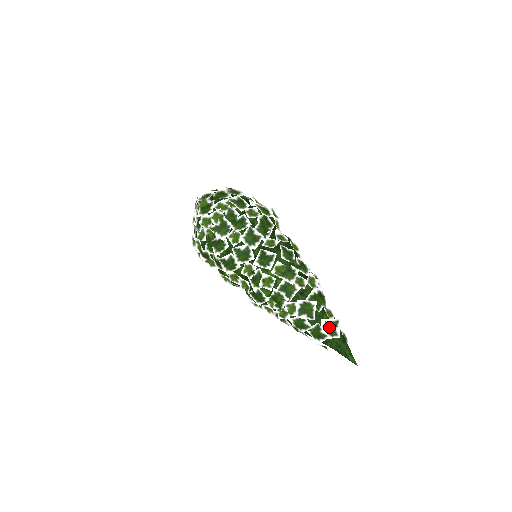
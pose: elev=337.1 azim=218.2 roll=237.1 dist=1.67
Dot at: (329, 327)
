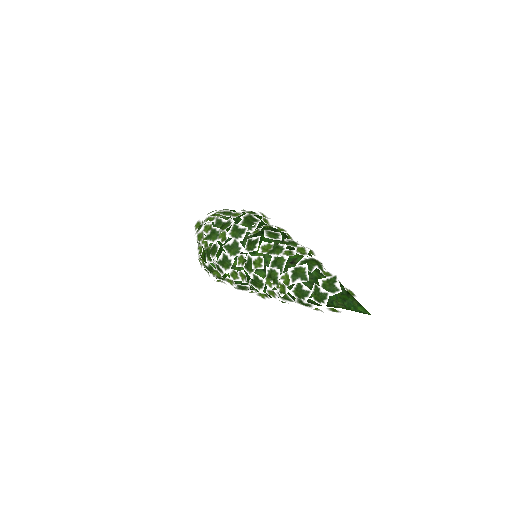
Dot at: (327, 285)
